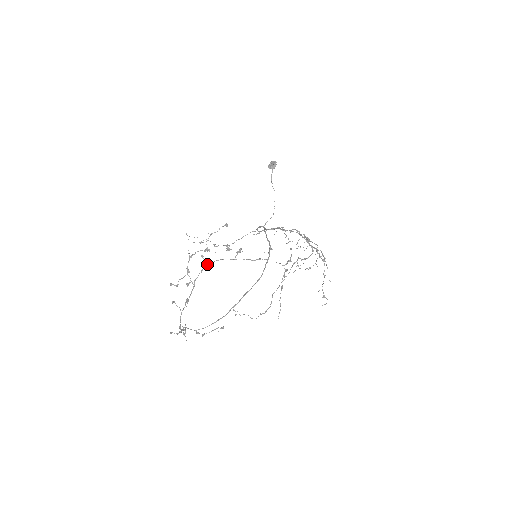
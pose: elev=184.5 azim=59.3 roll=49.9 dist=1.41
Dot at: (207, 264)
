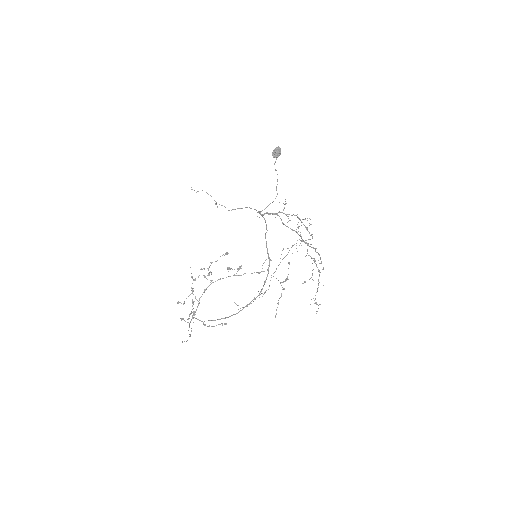
Dot at: (210, 284)
